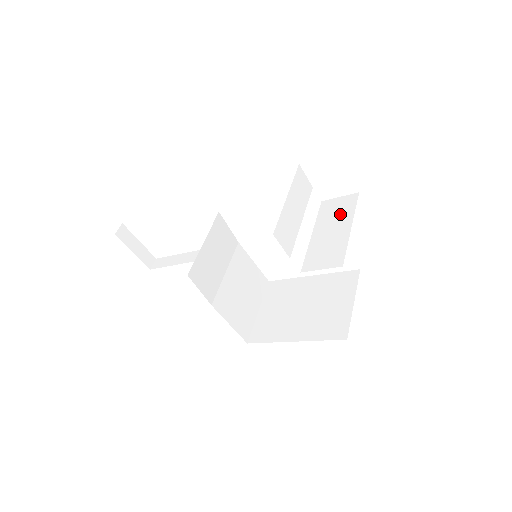
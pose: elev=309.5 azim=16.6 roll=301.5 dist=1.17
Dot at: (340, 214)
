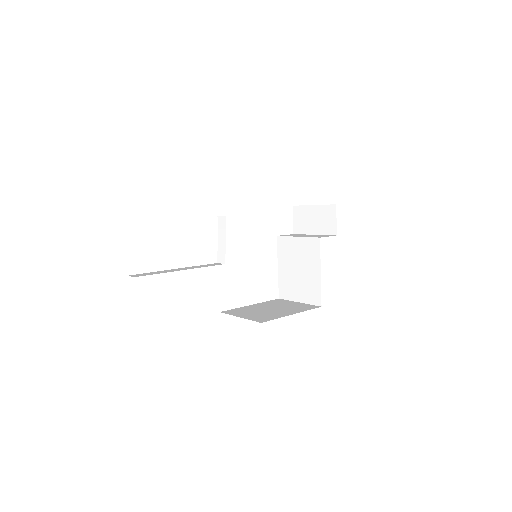
Dot at: occluded
